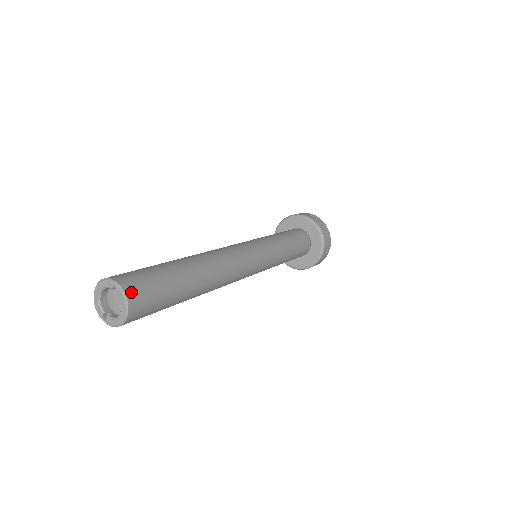
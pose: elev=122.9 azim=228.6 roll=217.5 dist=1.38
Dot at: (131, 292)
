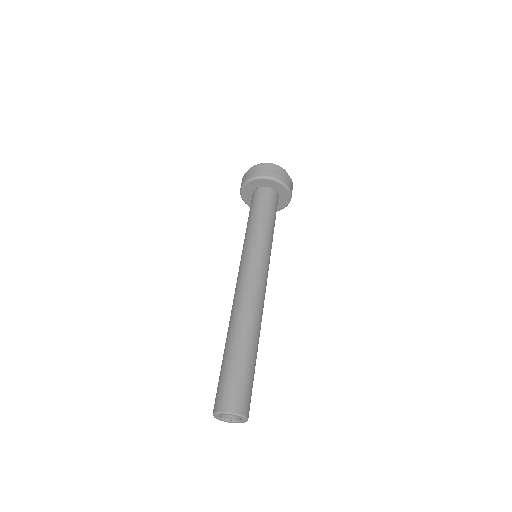
Dot at: (242, 409)
